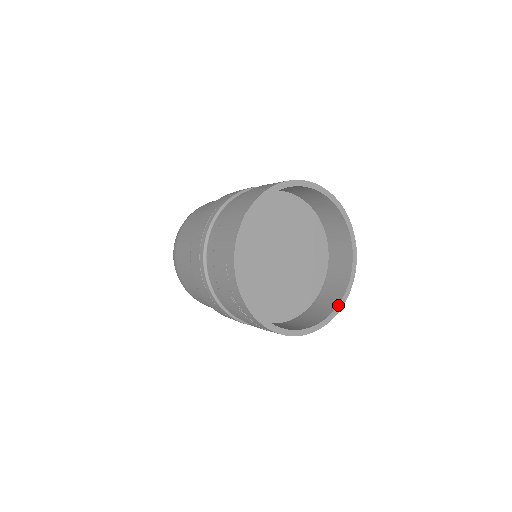
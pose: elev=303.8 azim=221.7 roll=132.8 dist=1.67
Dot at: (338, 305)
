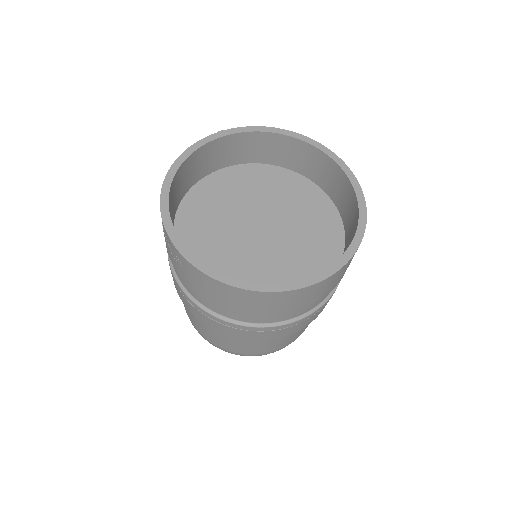
Dot at: (293, 282)
